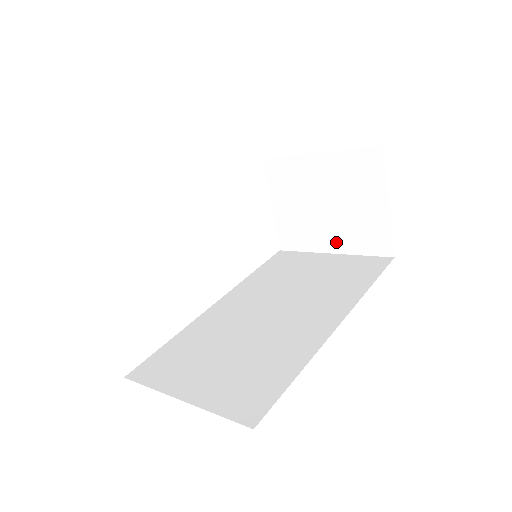
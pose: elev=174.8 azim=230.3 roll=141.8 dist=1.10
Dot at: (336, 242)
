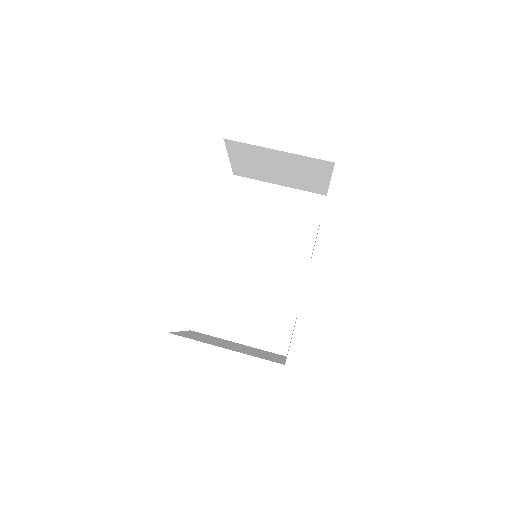
Dot at: (284, 183)
